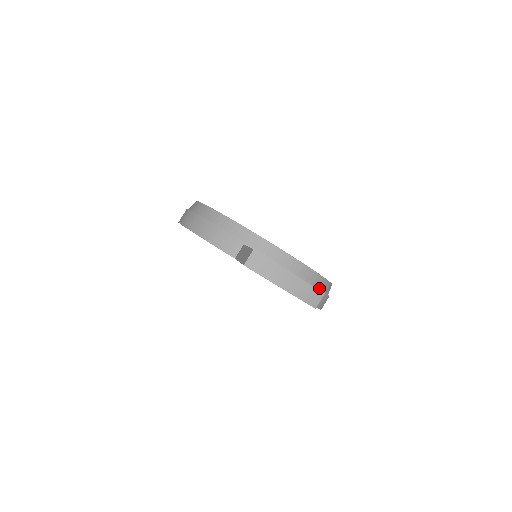
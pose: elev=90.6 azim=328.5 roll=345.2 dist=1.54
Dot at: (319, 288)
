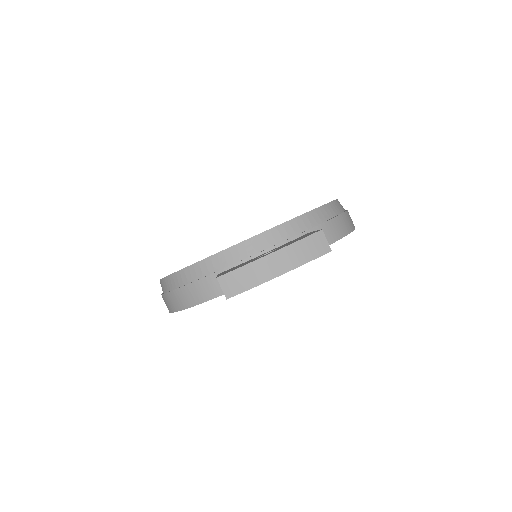
Dot at: (324, 221)
